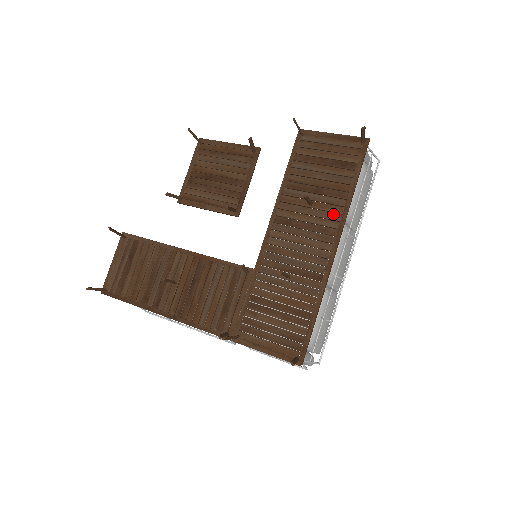
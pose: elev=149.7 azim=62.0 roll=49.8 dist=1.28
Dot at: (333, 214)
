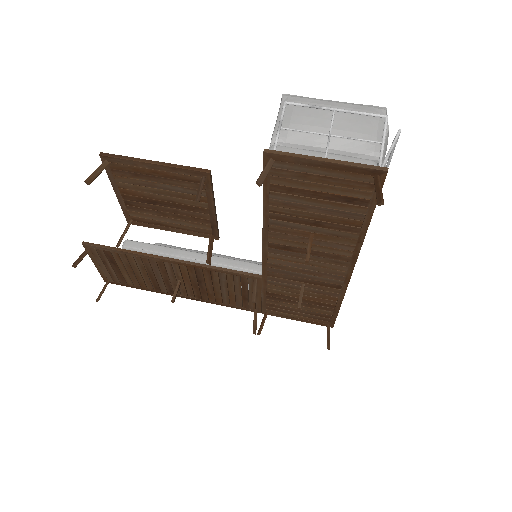
Dot at: (343, 246)
